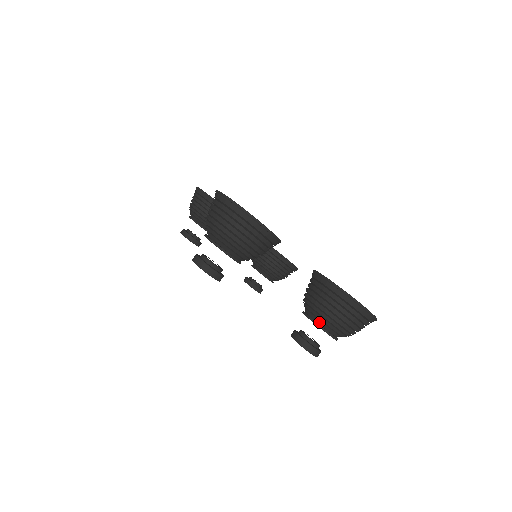
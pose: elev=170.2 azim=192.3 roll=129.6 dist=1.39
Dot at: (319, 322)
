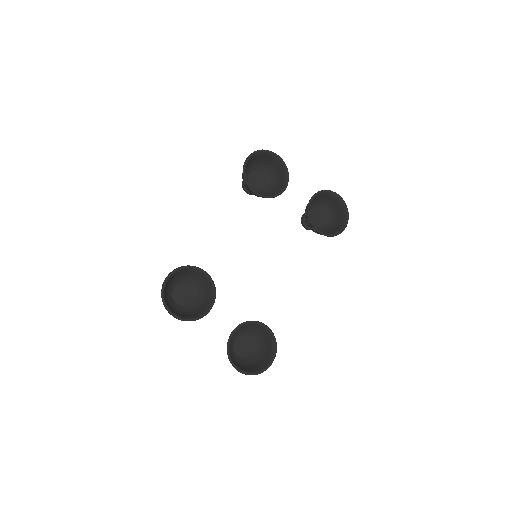
Dot at: (232, 352)
